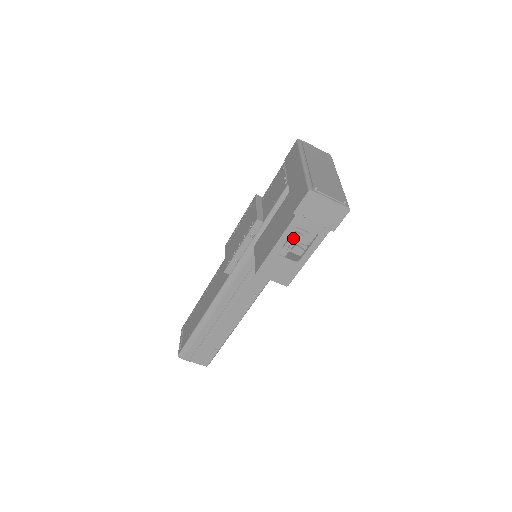
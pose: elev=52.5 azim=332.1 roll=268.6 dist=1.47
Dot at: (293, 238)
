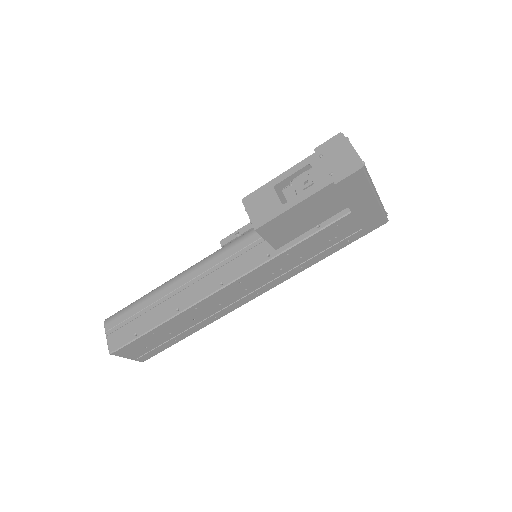
Dot at: (298, 185)
